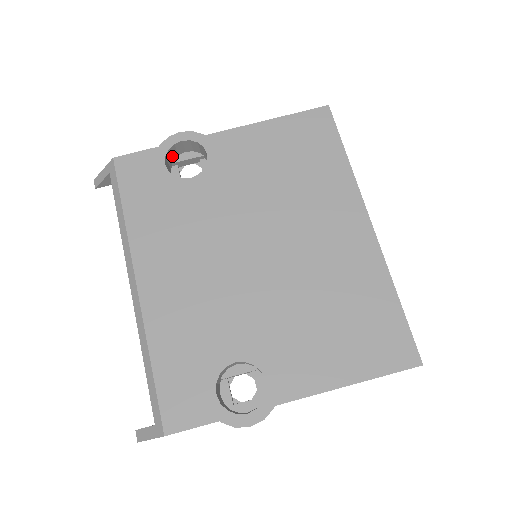
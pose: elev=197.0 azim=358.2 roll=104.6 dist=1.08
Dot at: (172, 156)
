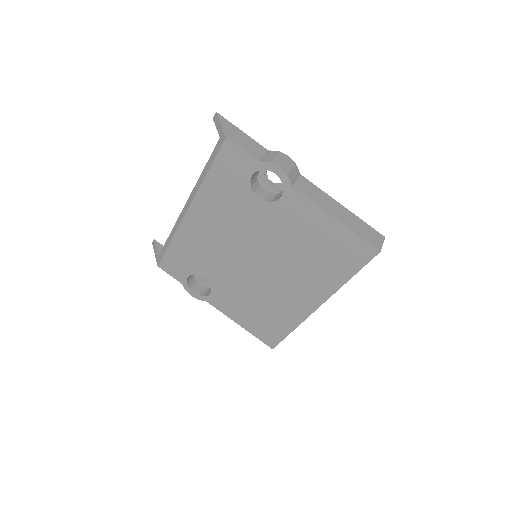
Dot at: occluded
